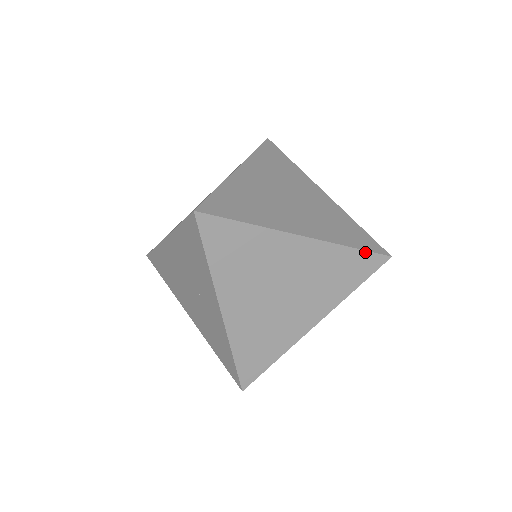
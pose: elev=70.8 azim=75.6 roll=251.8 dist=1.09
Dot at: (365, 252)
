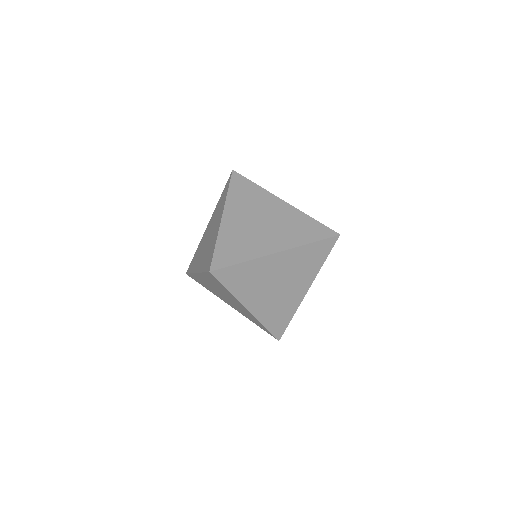
Dot at: (269, 332)
